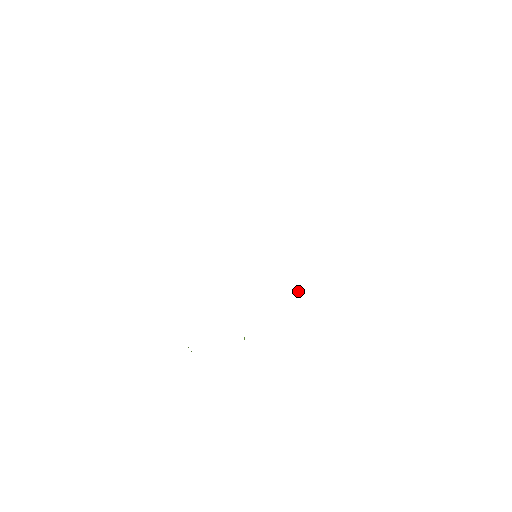
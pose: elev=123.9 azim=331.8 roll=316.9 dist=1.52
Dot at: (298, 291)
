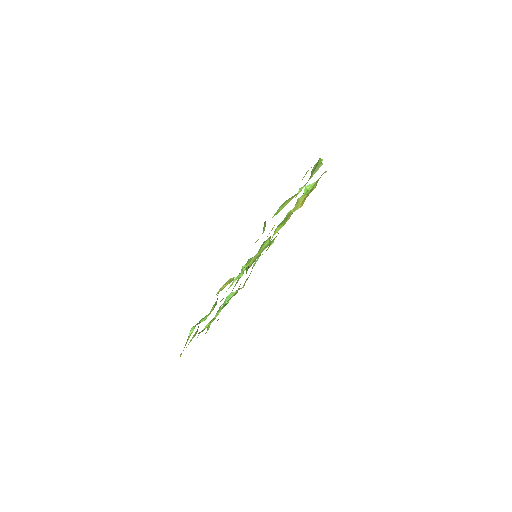
Dot at: occluded
